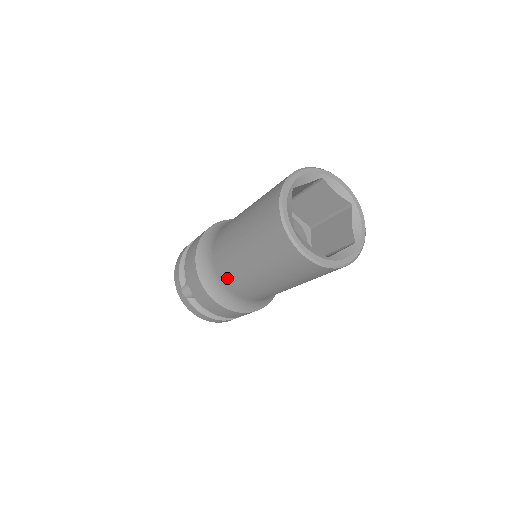
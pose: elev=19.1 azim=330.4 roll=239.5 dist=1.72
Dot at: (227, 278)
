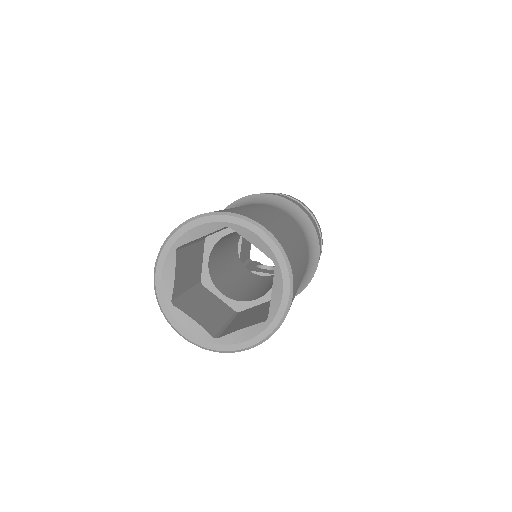
Dot at: occluded
